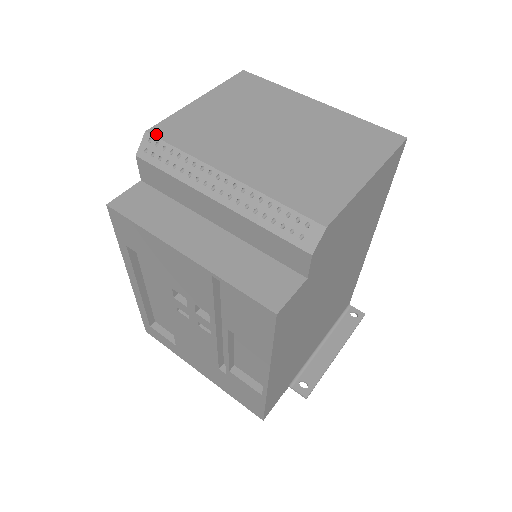
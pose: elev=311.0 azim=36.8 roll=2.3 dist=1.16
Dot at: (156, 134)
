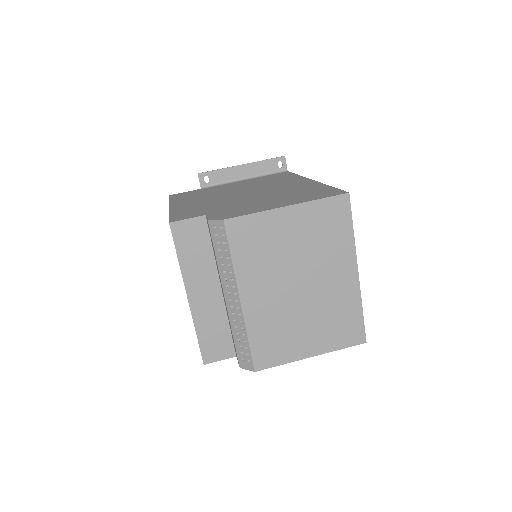
Dot at: (228, 229)
